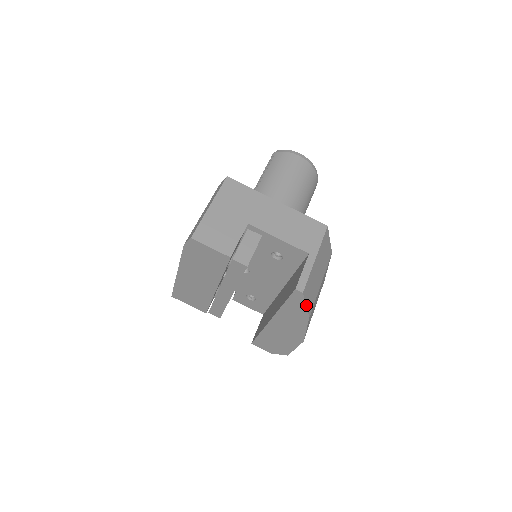
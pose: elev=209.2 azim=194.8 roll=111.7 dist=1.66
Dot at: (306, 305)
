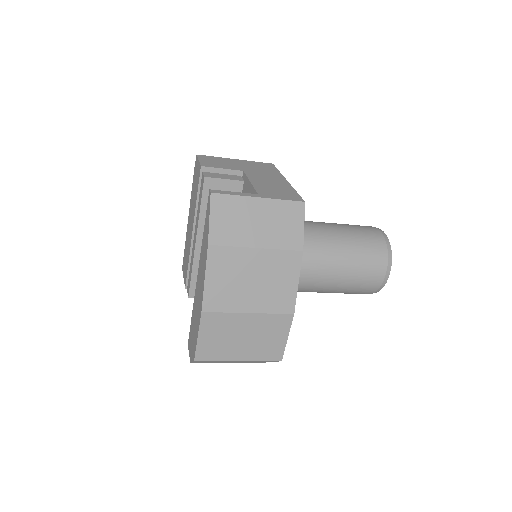
Dot at: (210, 219)
